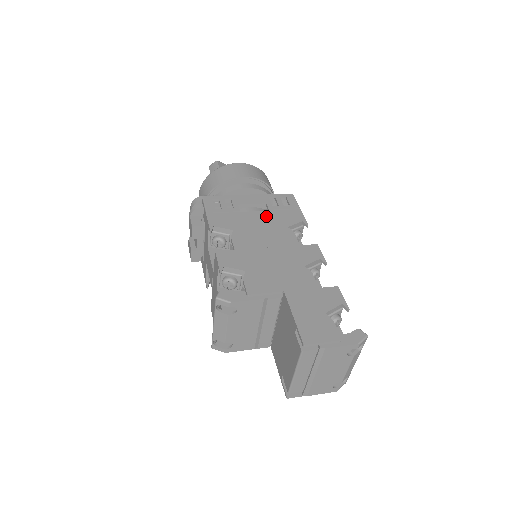
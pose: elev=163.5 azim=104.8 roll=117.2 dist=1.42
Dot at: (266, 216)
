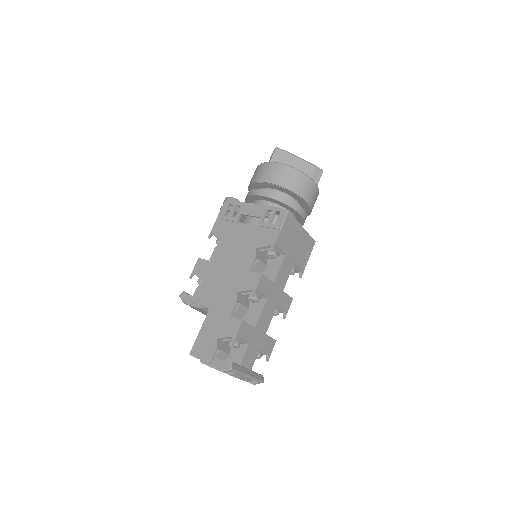
Dot at: (250, 232)
